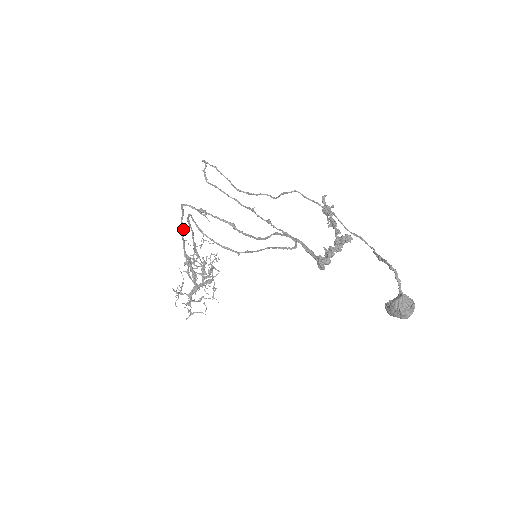
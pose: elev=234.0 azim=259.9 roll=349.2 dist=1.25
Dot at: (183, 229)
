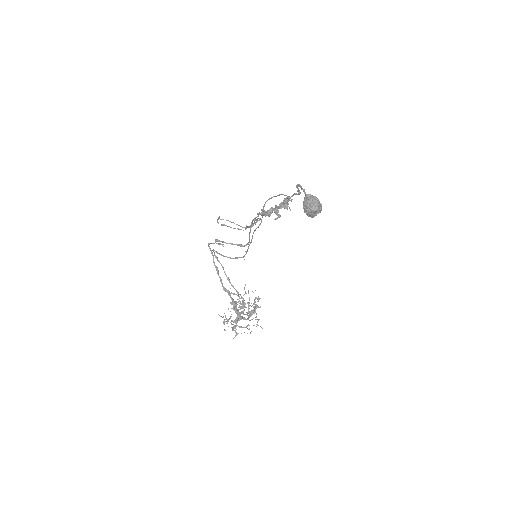
Dot at: (216, 267)
